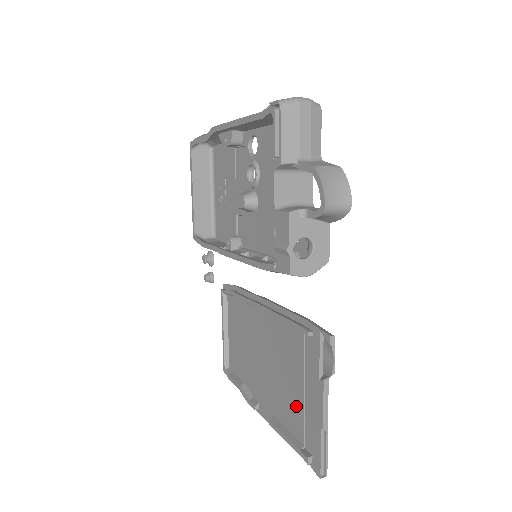
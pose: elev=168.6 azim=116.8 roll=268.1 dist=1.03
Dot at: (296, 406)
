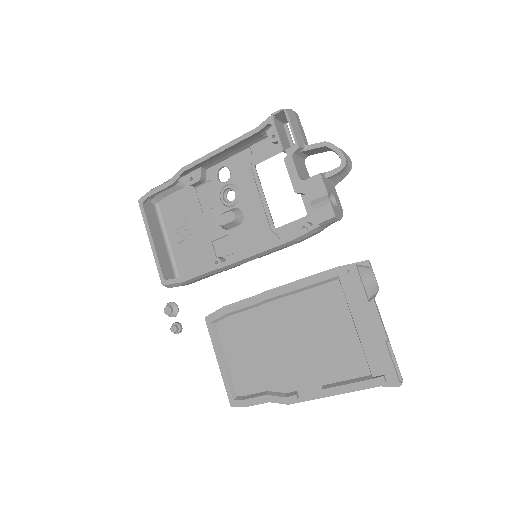
Dot at: (349, 348)
